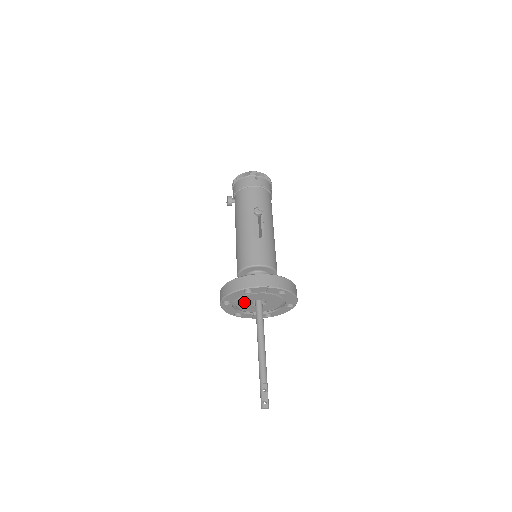
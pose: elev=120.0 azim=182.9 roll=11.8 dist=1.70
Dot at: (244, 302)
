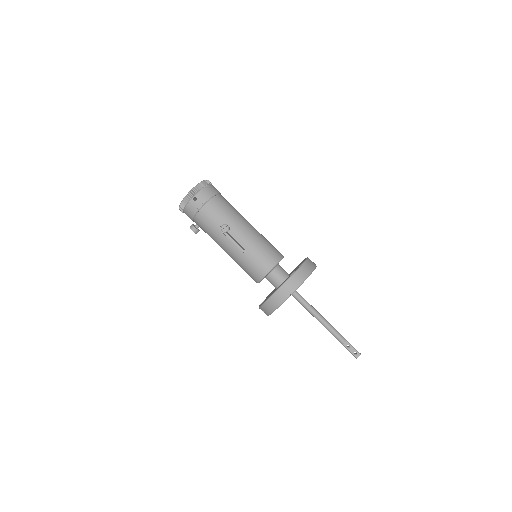
Dot at: occluded
